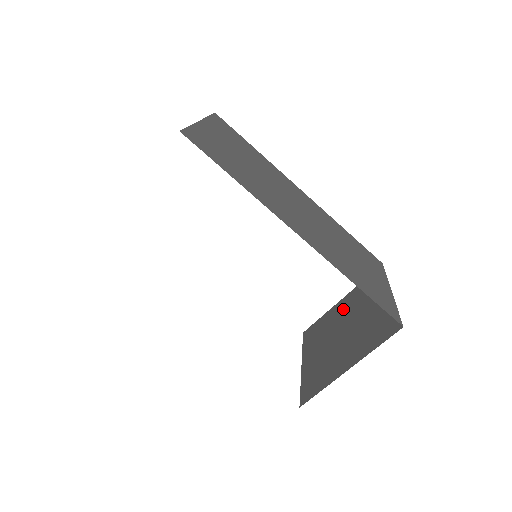
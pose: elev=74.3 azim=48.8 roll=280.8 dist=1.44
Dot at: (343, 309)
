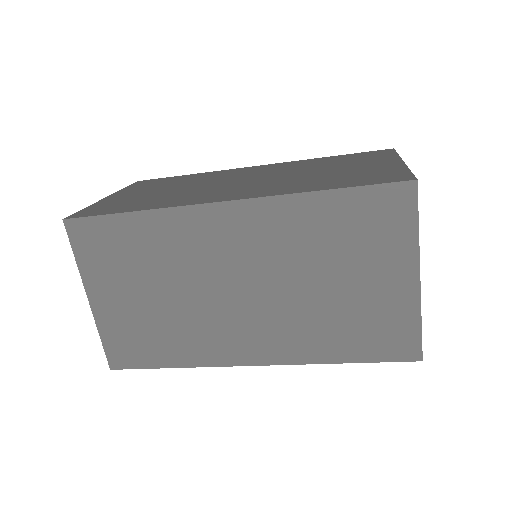
Dot at: occluded
